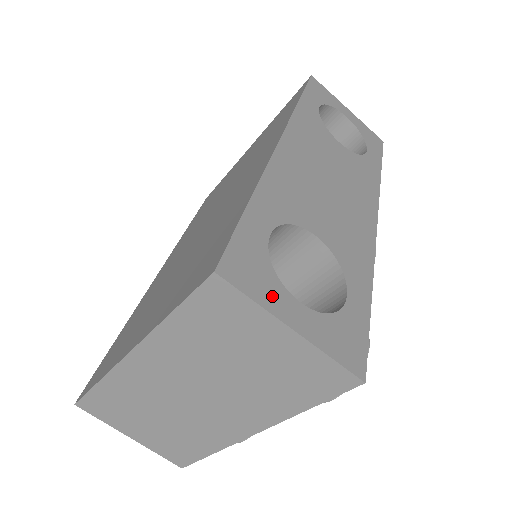
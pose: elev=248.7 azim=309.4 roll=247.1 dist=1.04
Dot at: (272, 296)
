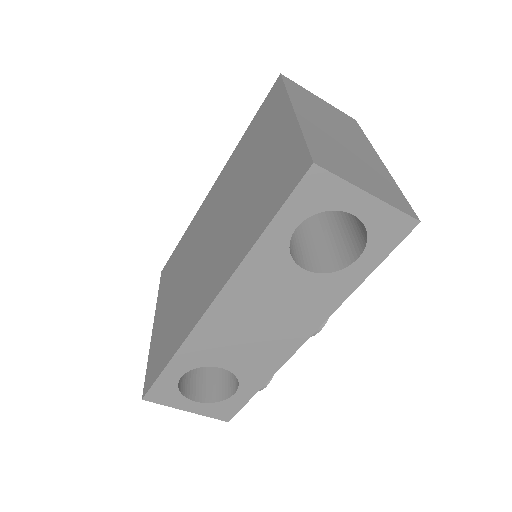
Dot at: (176, 402)
